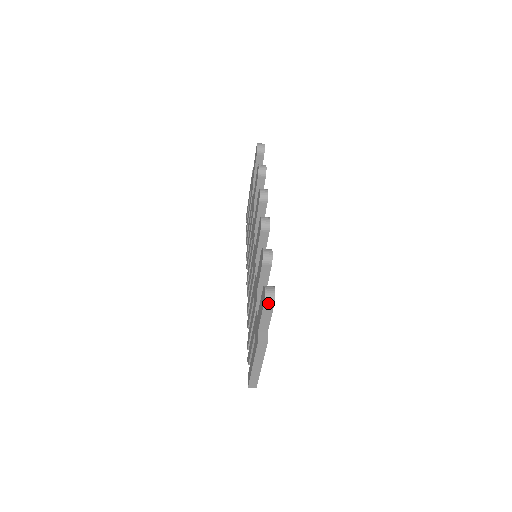
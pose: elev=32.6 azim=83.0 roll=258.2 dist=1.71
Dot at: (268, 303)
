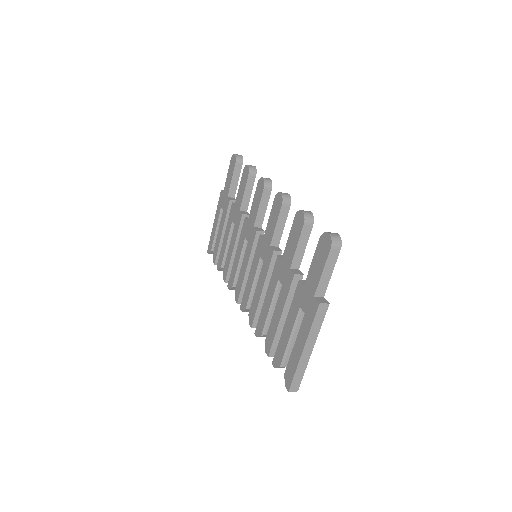
Dot at: (335, 247)
